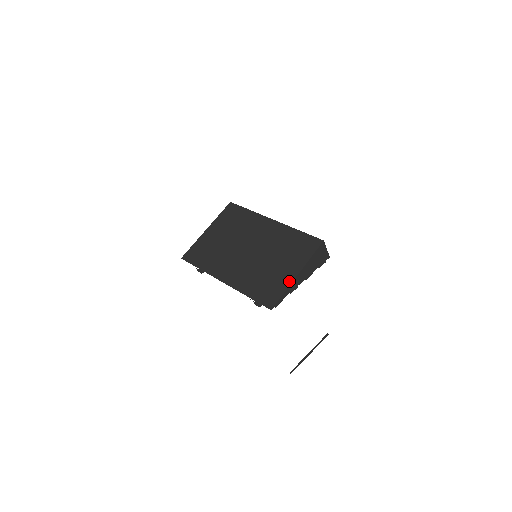
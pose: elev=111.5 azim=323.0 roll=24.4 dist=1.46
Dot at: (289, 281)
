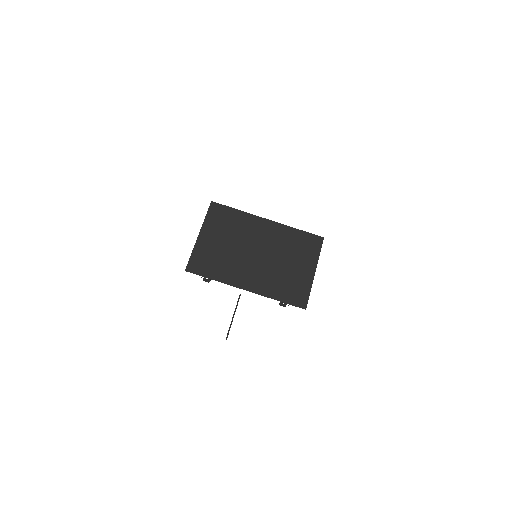
Dot at: (310, 280)
